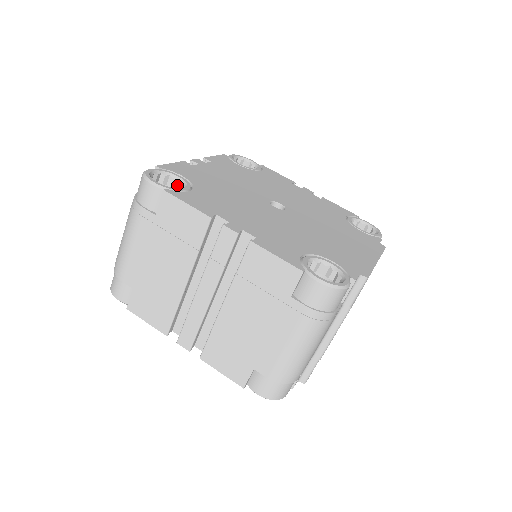
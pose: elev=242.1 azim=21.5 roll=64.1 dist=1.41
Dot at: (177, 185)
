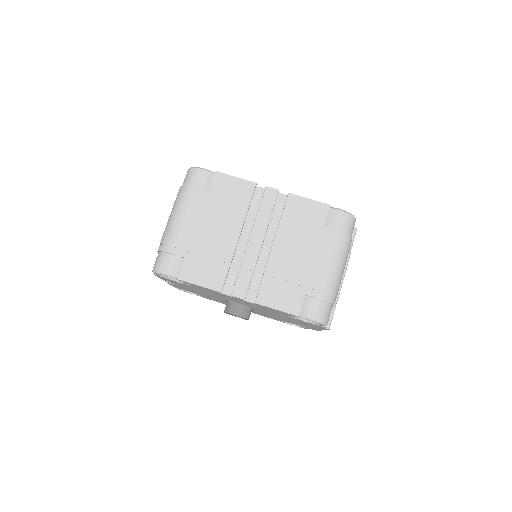
Dot at: occluded
